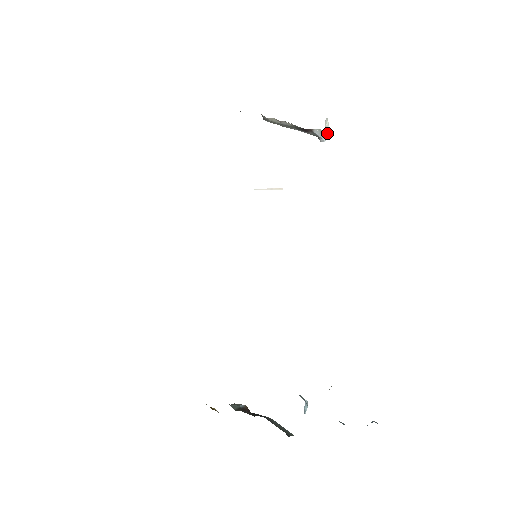
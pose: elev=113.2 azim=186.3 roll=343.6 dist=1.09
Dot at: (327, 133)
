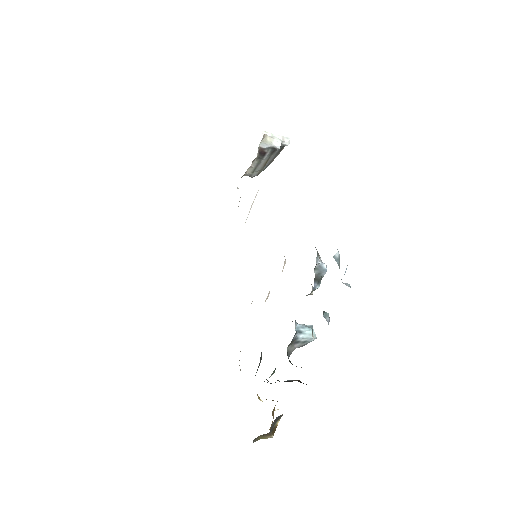
Dot at: (274, 139)
